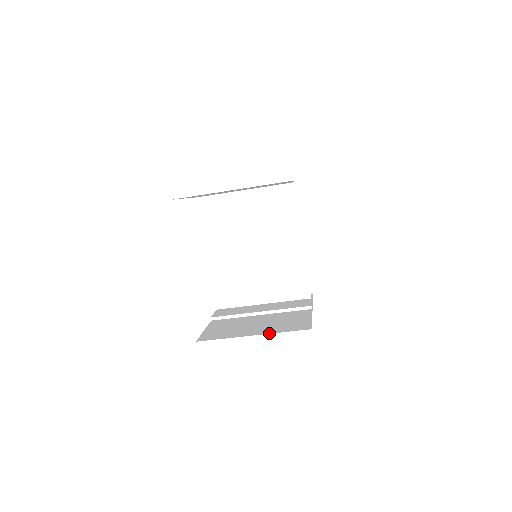
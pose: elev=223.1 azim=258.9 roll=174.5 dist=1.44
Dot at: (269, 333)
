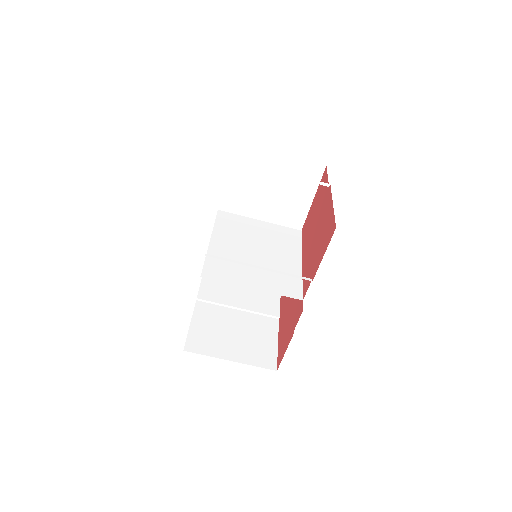
Dot at: occluded
